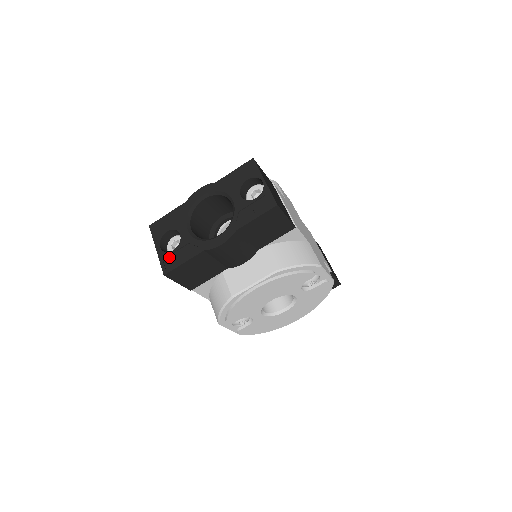
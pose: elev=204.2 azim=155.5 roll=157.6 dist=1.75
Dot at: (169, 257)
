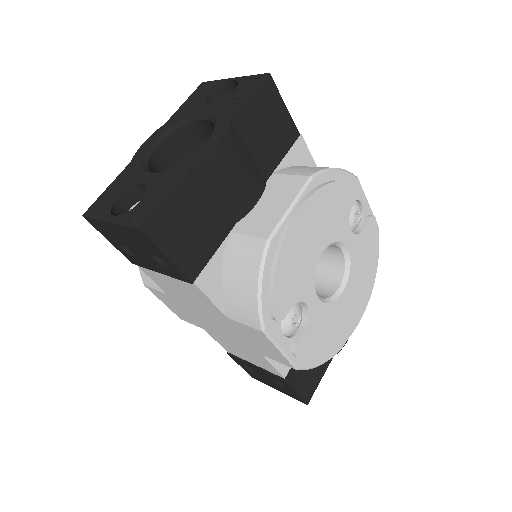
Dot at: (137, 212)
